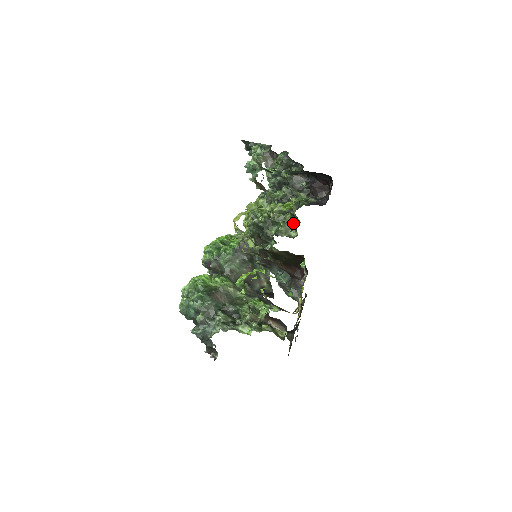
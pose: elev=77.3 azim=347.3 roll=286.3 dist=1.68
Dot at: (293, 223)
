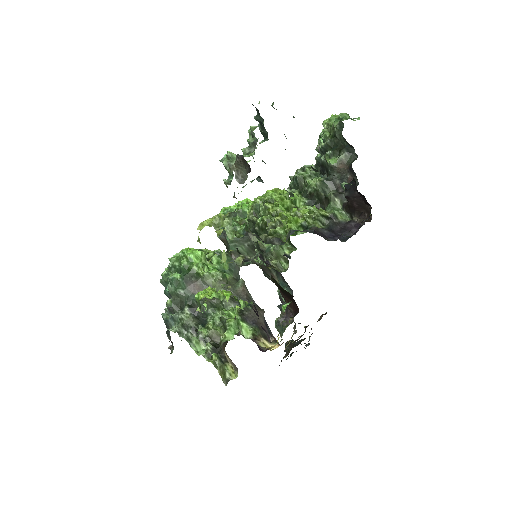
Dot at: (284, 253)
